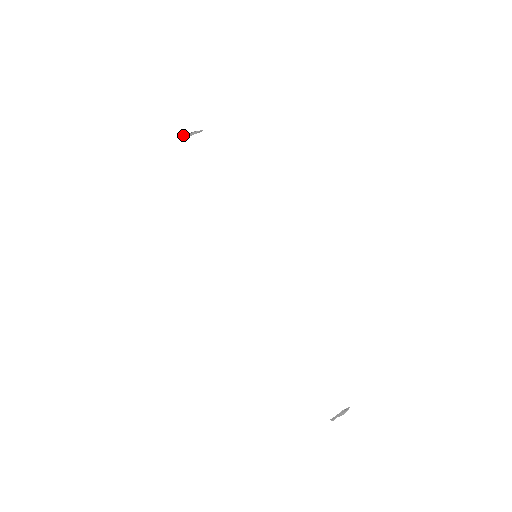
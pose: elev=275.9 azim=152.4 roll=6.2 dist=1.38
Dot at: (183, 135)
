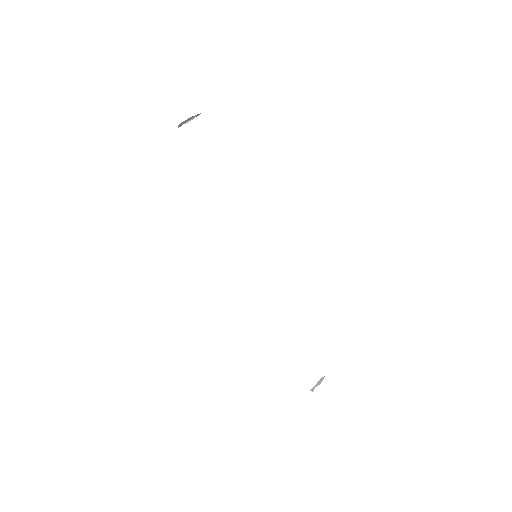
Dot at: occluded
